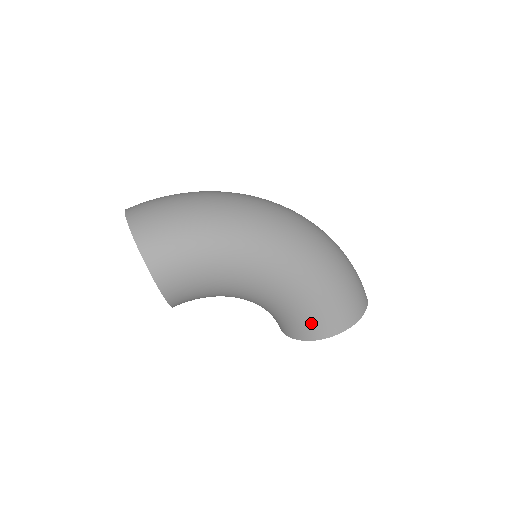
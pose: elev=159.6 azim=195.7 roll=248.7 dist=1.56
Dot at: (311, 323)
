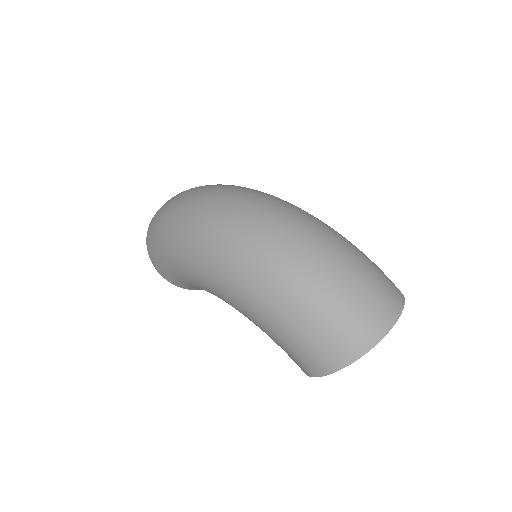
Dot at: occluded
